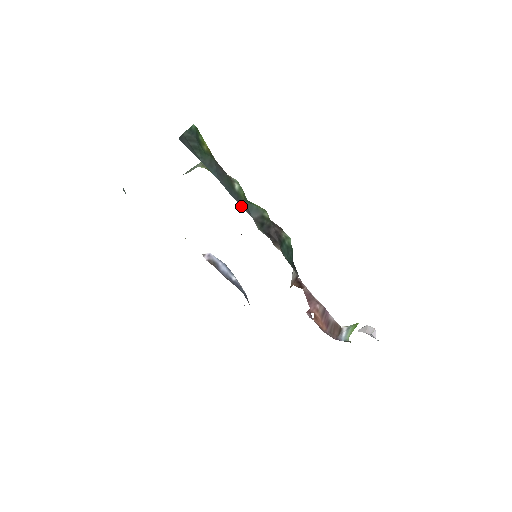
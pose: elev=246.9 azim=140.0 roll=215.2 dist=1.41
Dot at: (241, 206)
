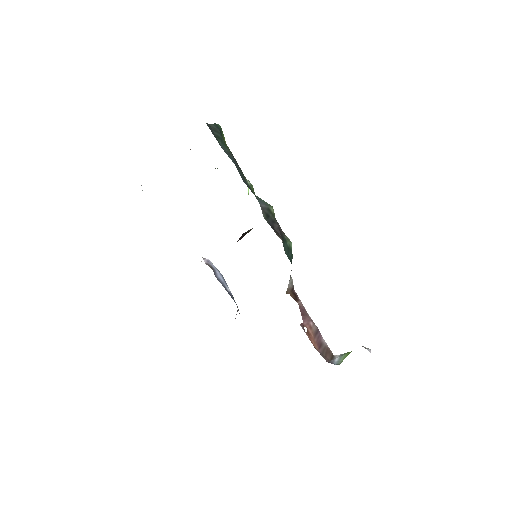
Dot at: (251, 191)
